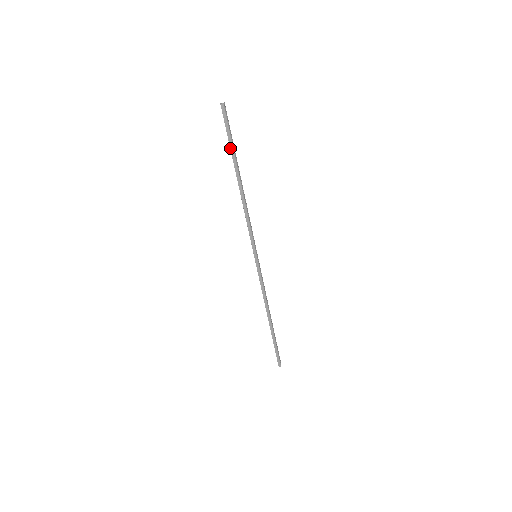
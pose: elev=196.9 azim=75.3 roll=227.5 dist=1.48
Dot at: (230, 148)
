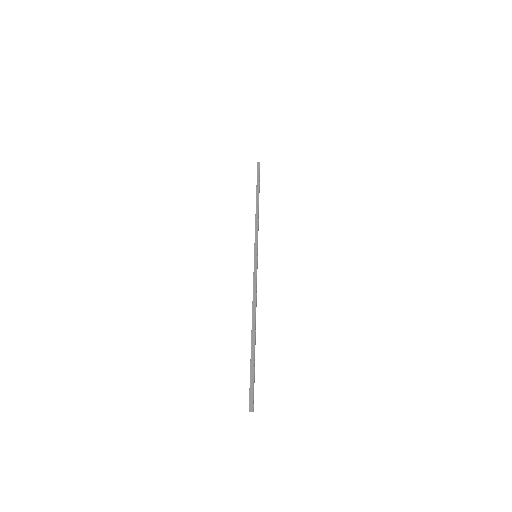
Dot at: (257, 182)
